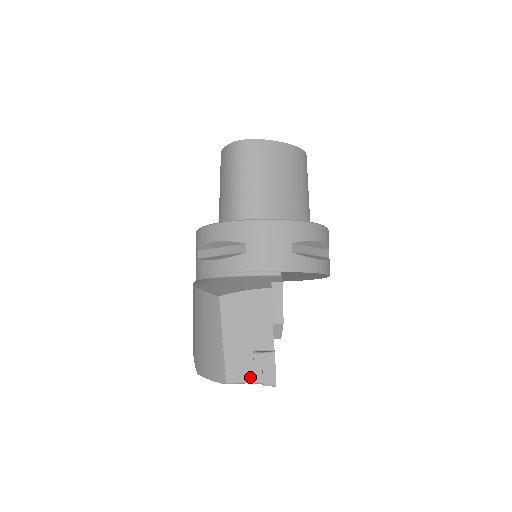
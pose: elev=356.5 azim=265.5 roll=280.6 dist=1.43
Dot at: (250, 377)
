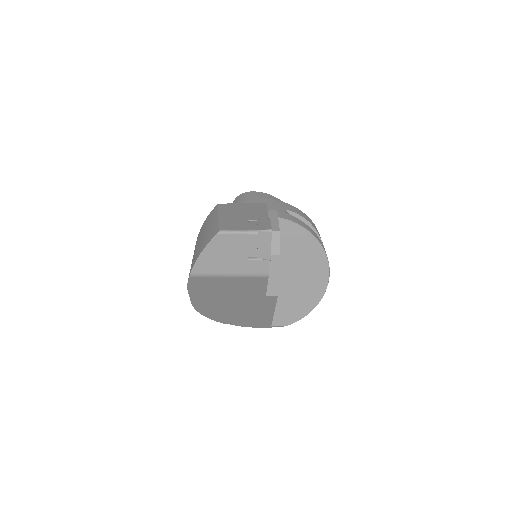
Dot at: (245, 229)
